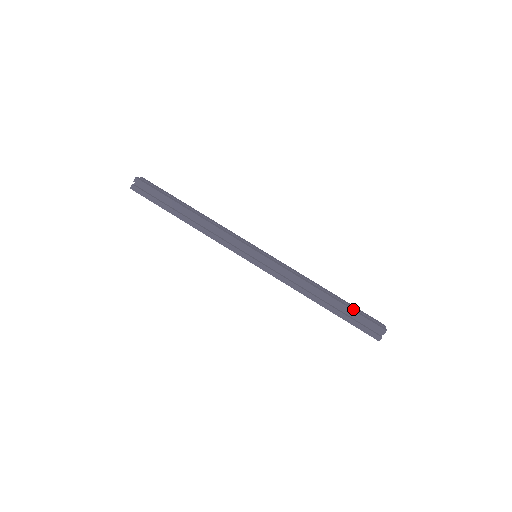
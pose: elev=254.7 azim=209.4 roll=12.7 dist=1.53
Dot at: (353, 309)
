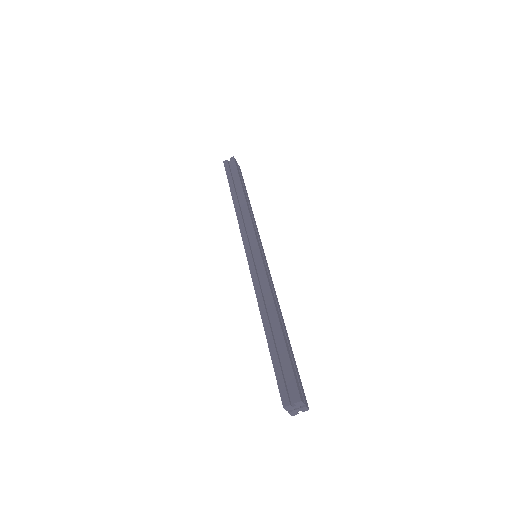
Dot at: (290, 354)
